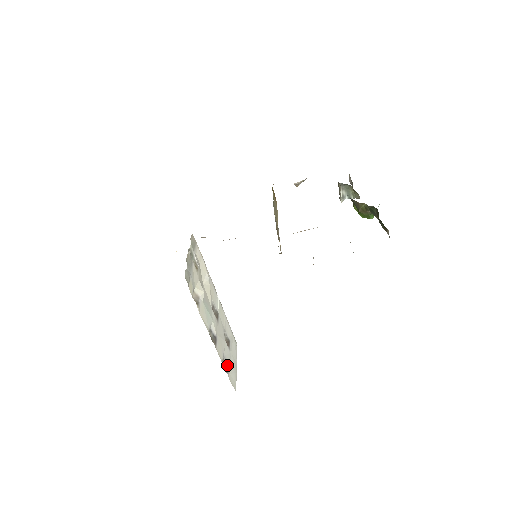
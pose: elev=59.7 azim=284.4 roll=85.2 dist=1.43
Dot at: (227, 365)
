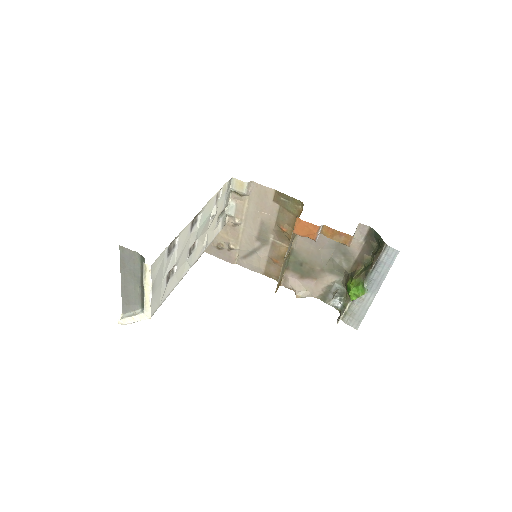
Dot at: (169, 254)
